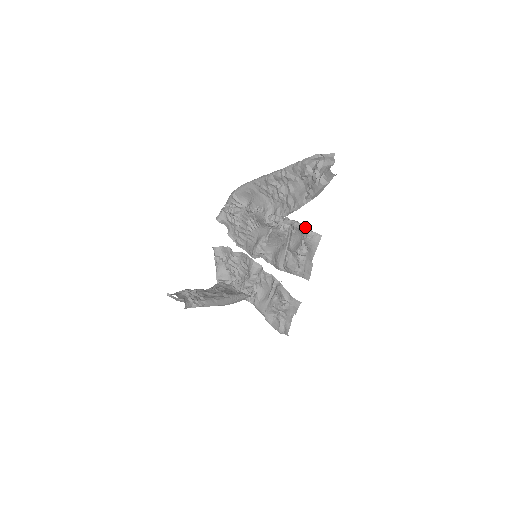
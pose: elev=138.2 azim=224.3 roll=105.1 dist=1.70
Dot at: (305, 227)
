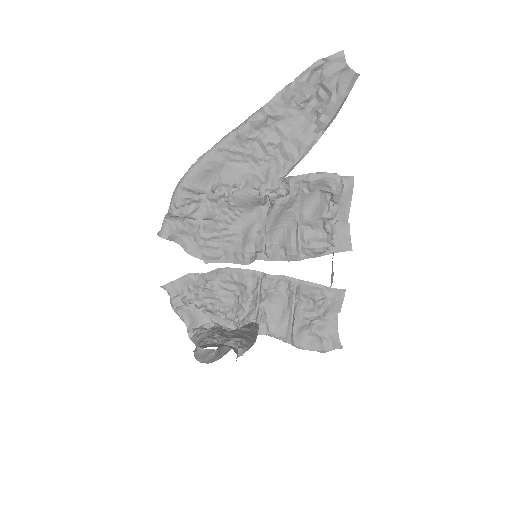
Dot at: (328, 173)
